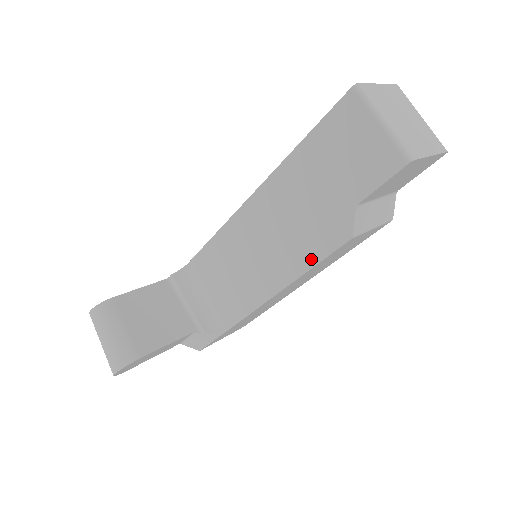
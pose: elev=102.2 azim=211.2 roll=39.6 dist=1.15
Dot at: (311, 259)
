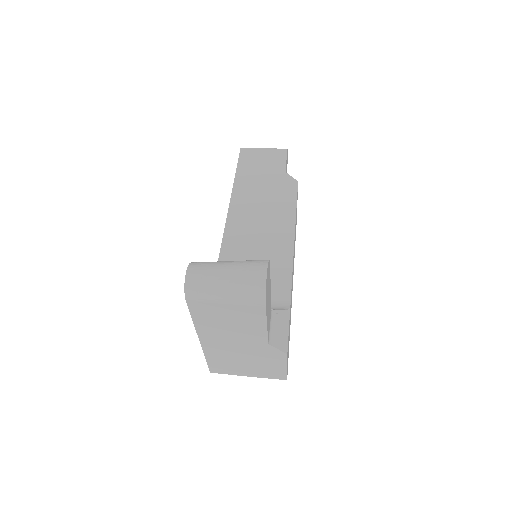
Dot at: (291, 205)
